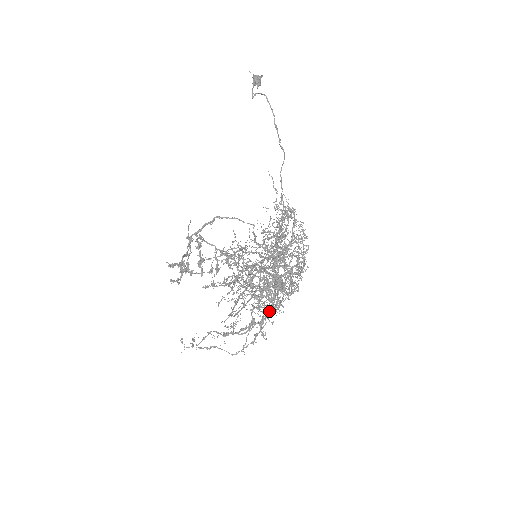
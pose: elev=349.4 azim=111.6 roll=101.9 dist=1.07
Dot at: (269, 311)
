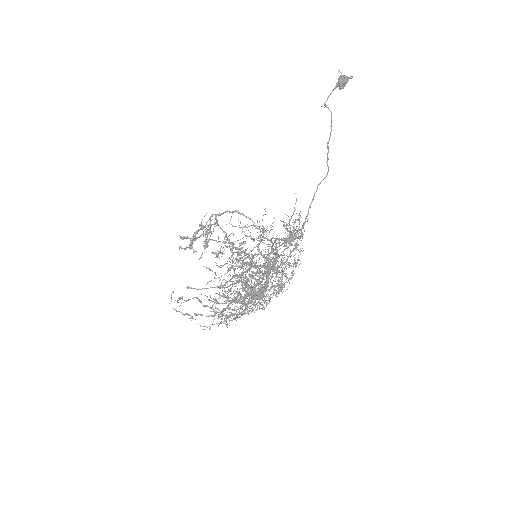
Dot at: (234, 314)
